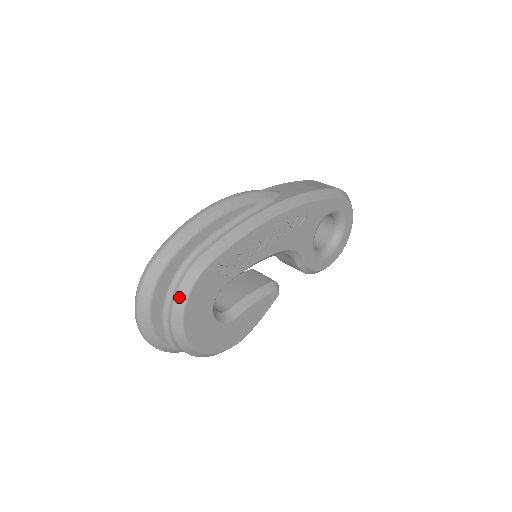
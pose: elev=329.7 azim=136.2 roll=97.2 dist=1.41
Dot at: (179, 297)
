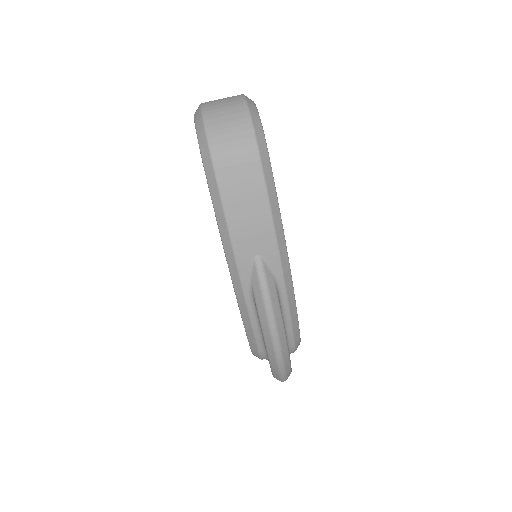
Dot at: occluded
